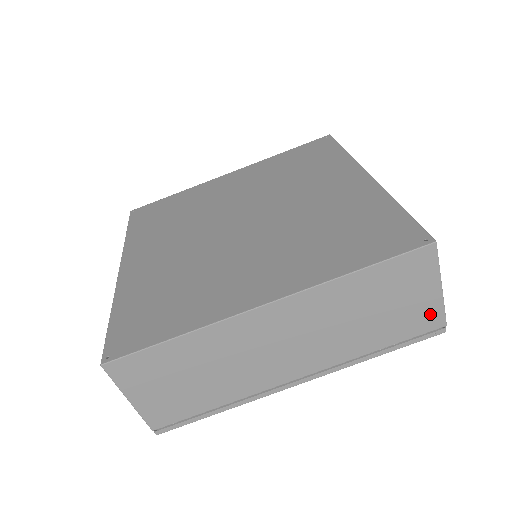
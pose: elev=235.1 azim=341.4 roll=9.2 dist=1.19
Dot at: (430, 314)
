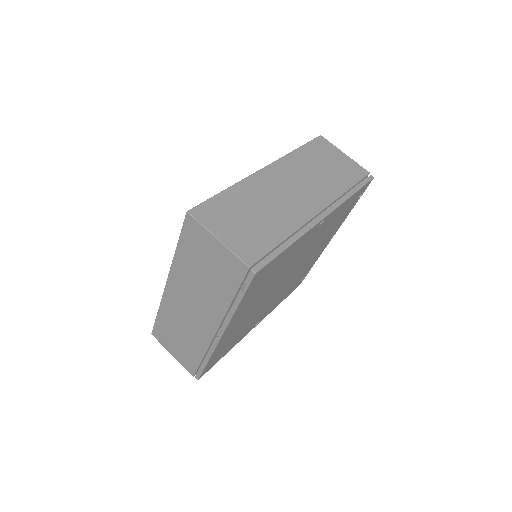
Dot at: (354, 167)
